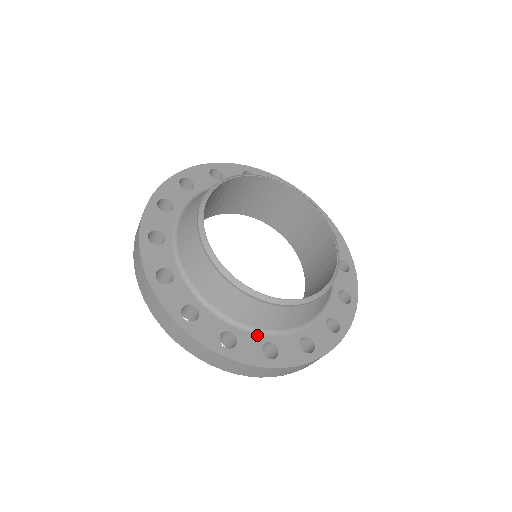
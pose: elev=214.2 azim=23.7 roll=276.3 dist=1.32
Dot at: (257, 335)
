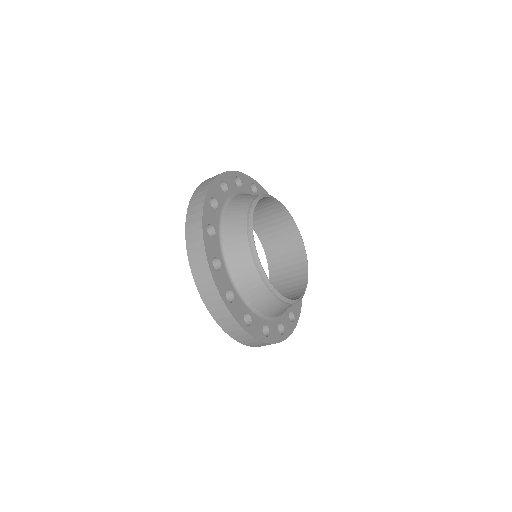
Dot at: (285, 313)
